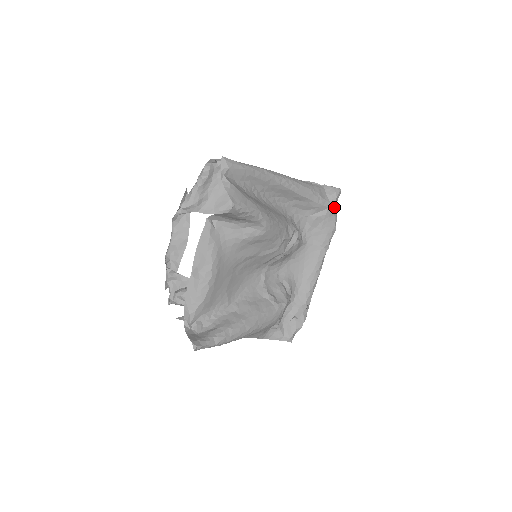
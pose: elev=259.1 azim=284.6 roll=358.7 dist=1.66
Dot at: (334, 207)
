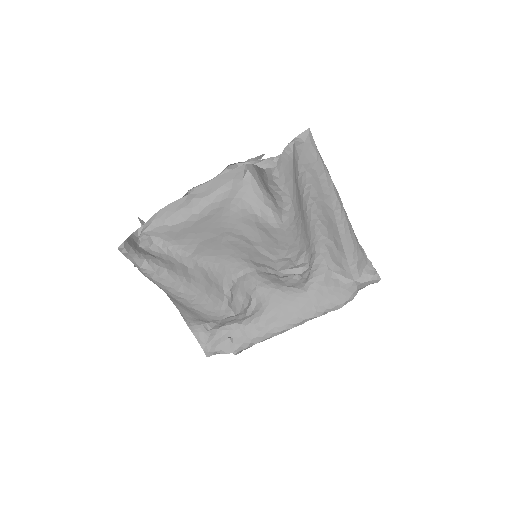
Dot at: (359, 288)
